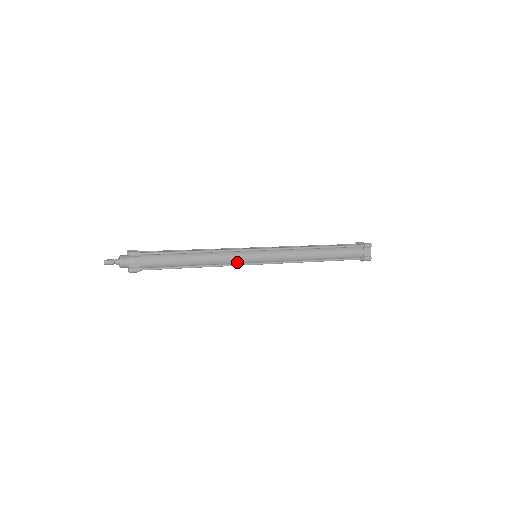
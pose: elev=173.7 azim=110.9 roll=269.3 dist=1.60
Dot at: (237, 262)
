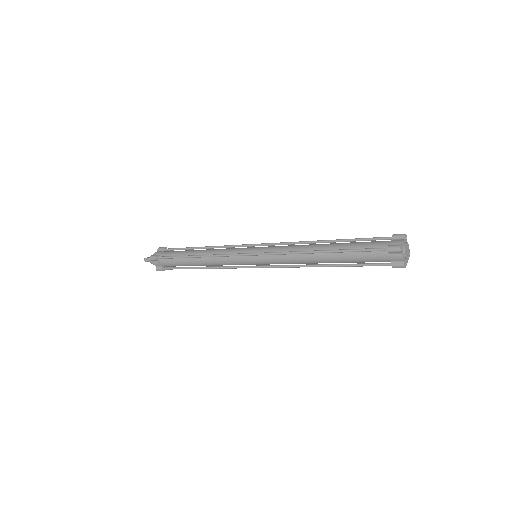
Dot at: (235, 264)
